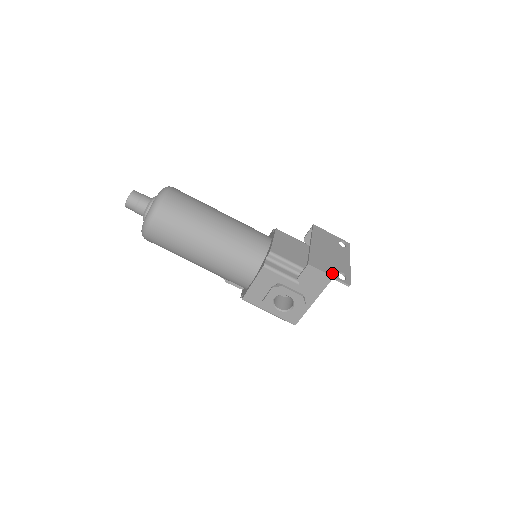
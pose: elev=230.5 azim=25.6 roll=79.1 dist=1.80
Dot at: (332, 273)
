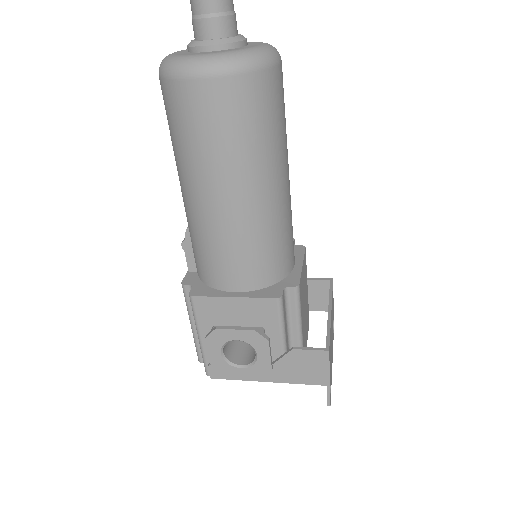
Dot at: occluded
